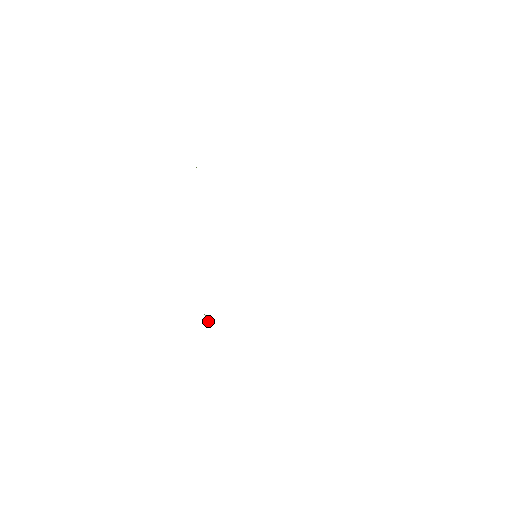
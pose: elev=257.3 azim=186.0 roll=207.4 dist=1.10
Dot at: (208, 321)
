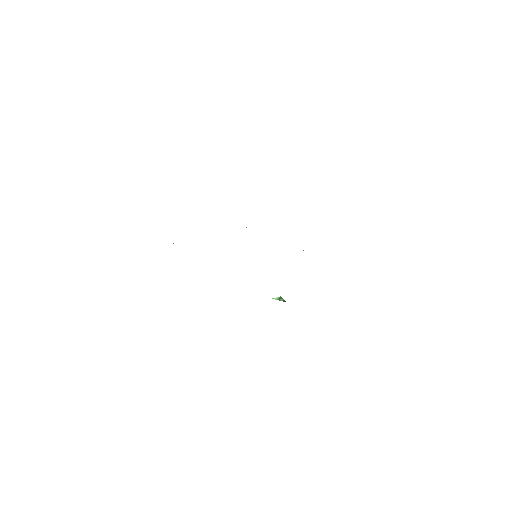
Dot at: (281, 298)
